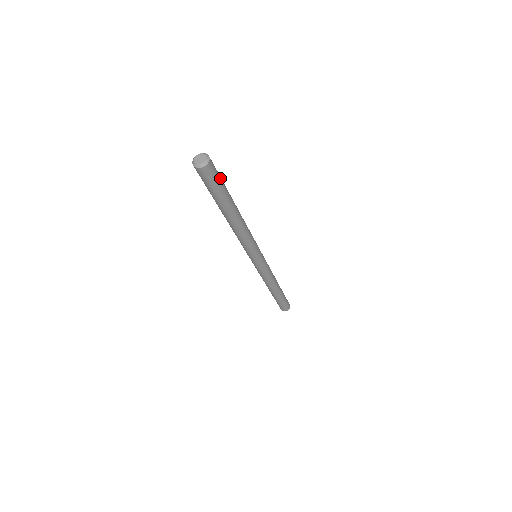
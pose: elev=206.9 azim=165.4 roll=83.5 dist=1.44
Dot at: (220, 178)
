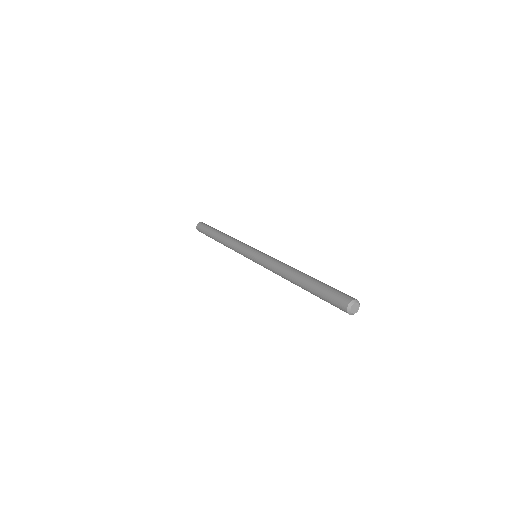
Dot at: occluded
